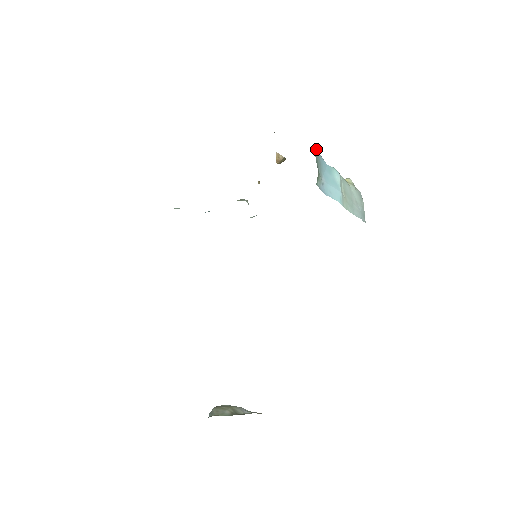
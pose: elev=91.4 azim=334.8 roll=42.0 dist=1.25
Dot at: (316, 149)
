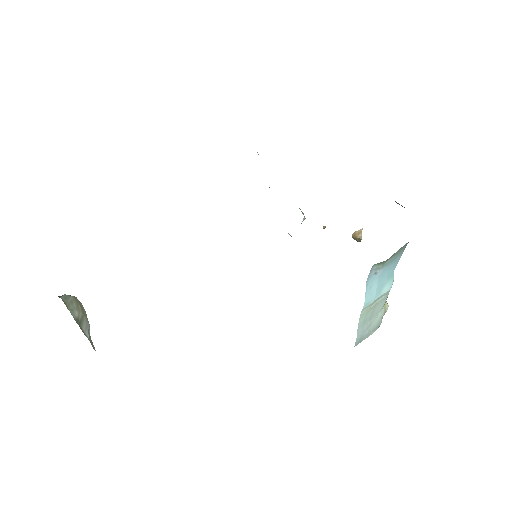
Dot at: occluded
